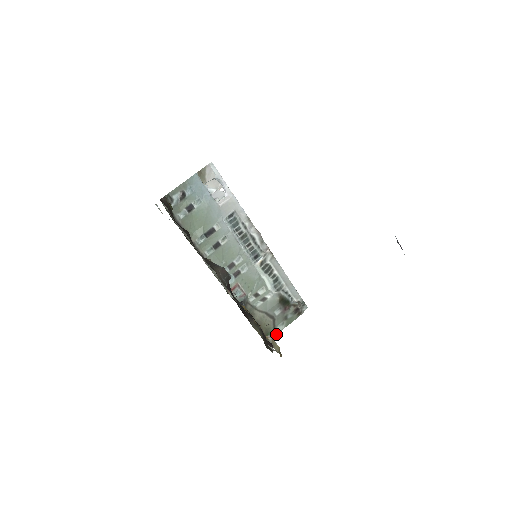
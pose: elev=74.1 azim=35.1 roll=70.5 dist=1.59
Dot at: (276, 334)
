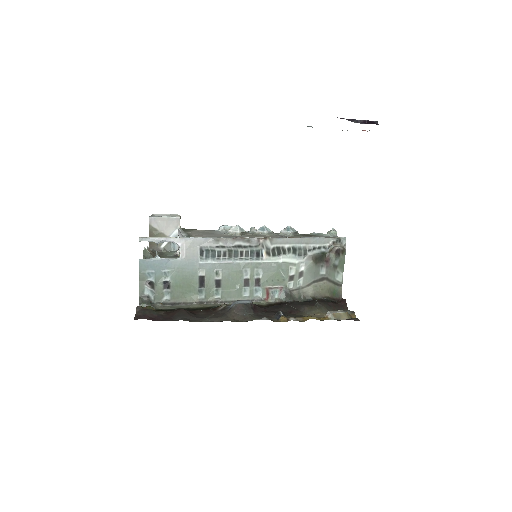
Dot at: (341, 285)
